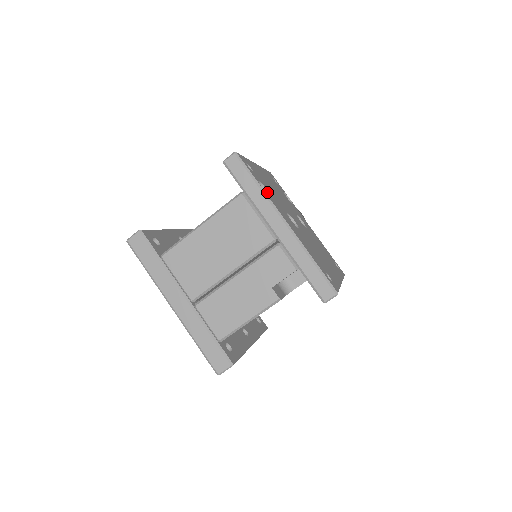
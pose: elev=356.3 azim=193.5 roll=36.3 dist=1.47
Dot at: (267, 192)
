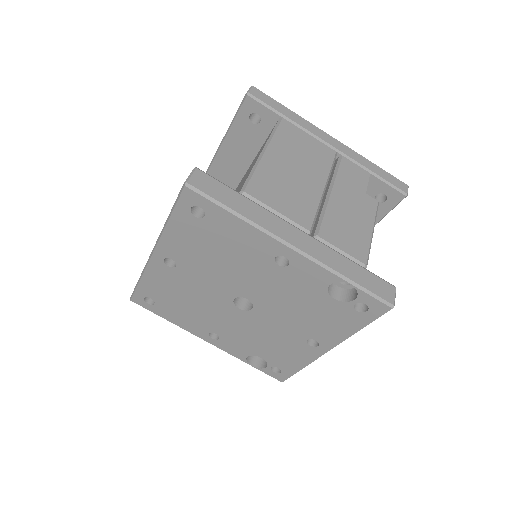
Dot at: occluded
